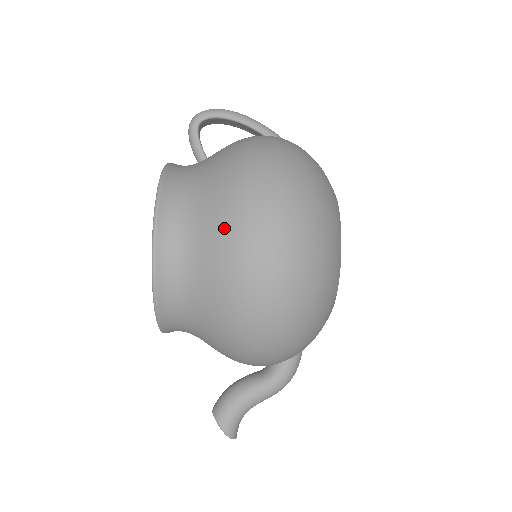
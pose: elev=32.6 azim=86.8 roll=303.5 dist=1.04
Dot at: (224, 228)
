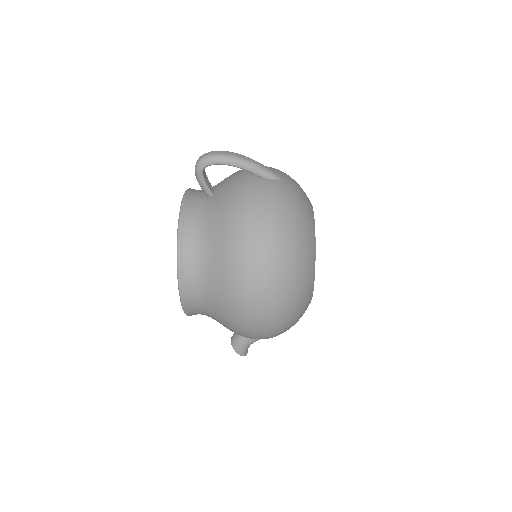
Dot at: (227, 291)
